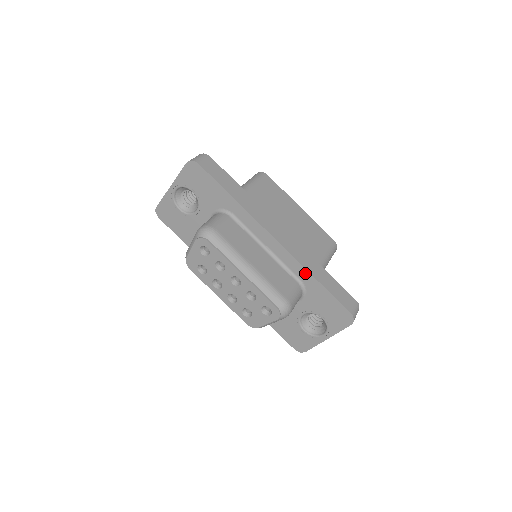
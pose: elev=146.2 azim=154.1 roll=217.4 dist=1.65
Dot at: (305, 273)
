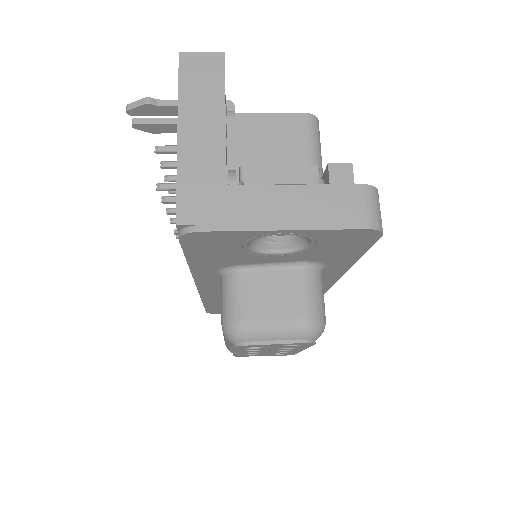
Dot at: occluded
